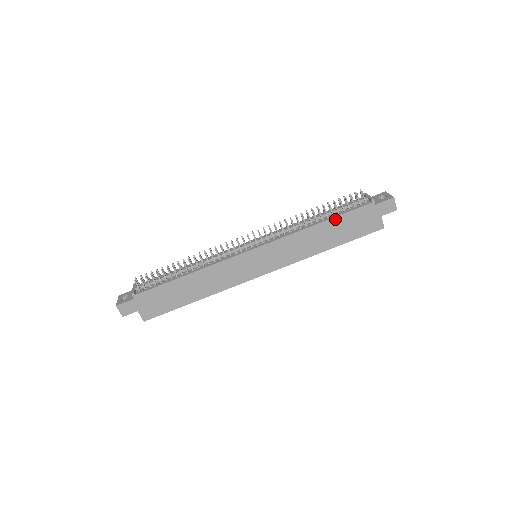
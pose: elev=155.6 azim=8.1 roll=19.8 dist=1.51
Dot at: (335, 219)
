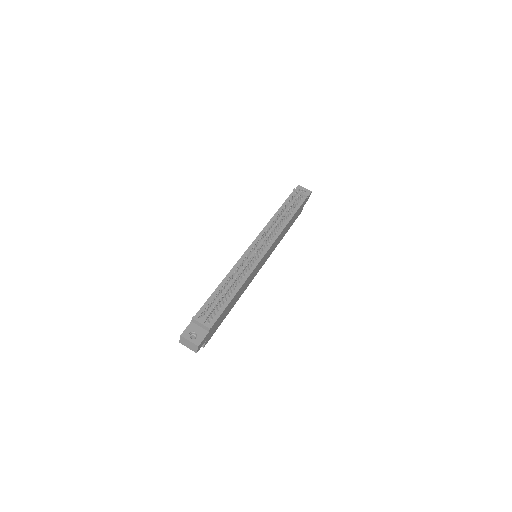
Dot at: (294, 215)
